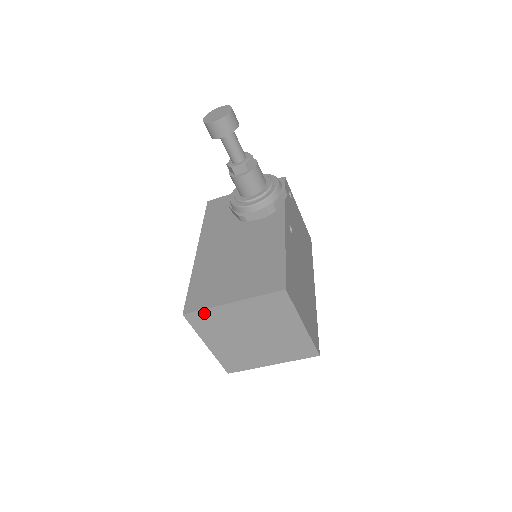
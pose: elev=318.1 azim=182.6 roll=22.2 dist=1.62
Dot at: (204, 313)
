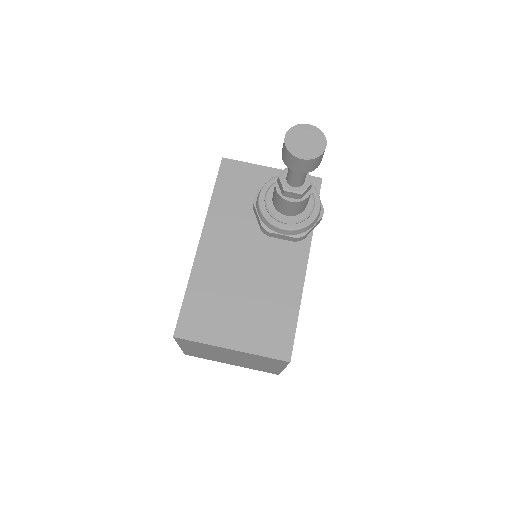
Dot at: (196, 343)
